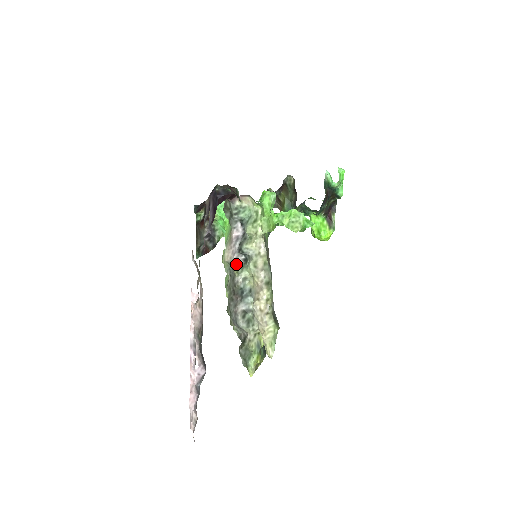
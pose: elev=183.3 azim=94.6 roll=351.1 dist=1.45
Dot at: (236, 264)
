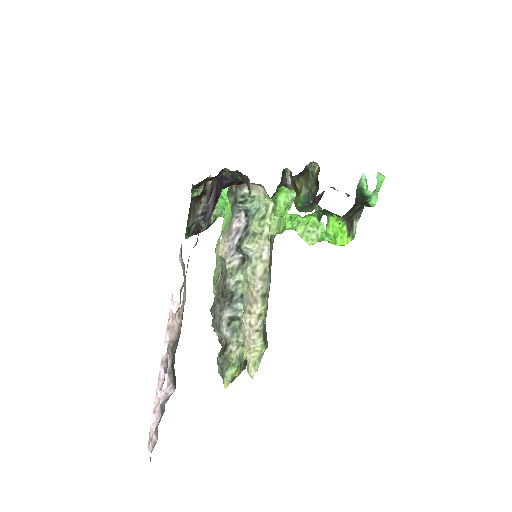
Dot at: (231, 263)
